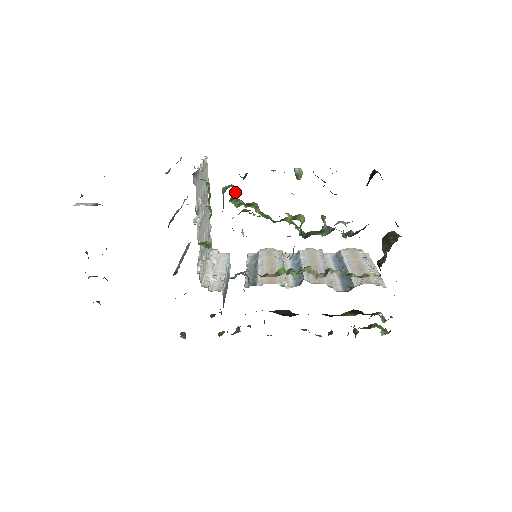
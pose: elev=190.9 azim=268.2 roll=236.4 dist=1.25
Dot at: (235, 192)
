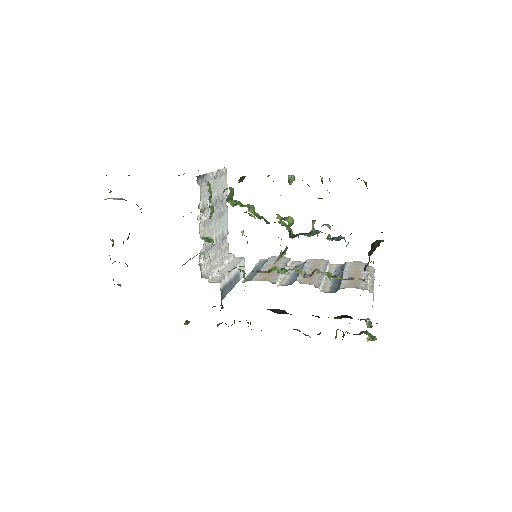
Dot at: (232, 193)
